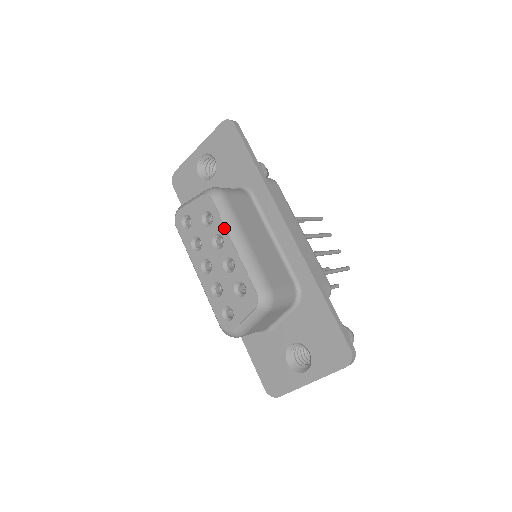
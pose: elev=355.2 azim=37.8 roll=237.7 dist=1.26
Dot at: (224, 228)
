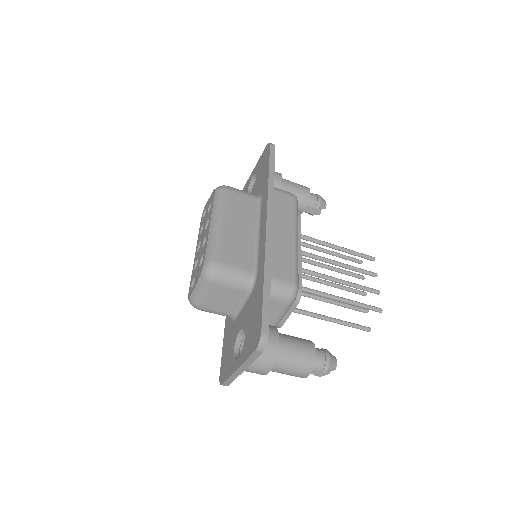
Dot at: (211, 212)
